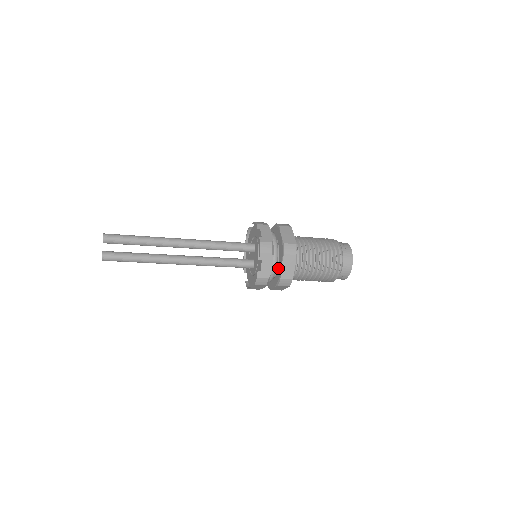
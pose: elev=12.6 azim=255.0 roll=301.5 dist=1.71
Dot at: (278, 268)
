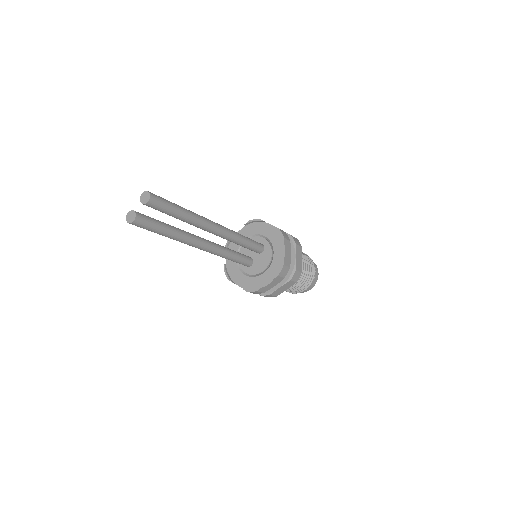
Dot at: occluded
